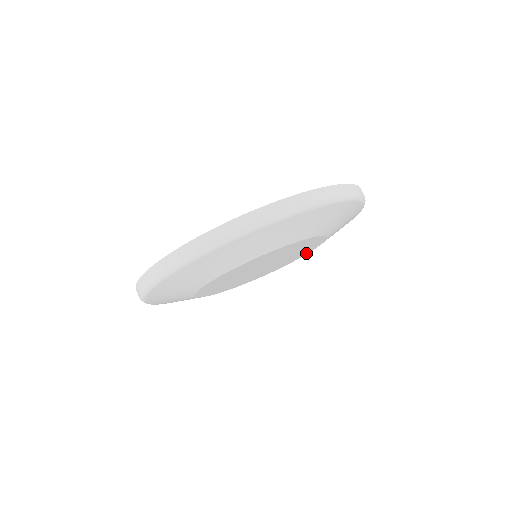
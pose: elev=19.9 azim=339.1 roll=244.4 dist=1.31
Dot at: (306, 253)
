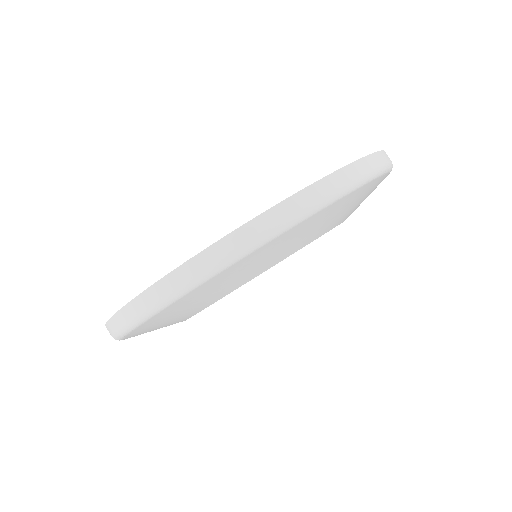
Dot at: occluded
